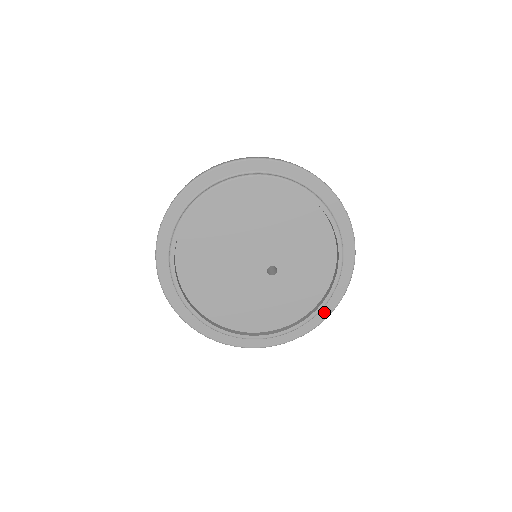
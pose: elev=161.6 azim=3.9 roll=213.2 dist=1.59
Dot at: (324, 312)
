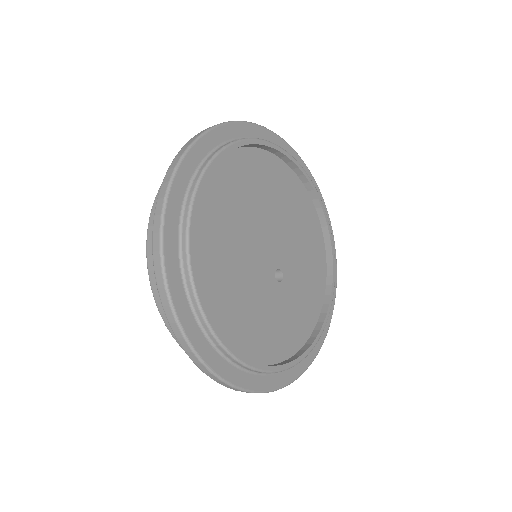
Dot at: (310, 354)
